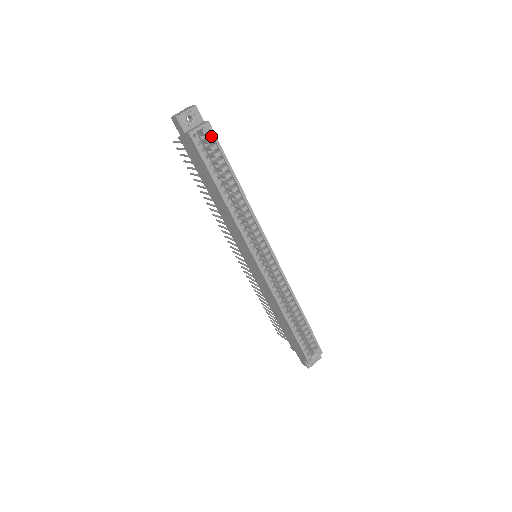
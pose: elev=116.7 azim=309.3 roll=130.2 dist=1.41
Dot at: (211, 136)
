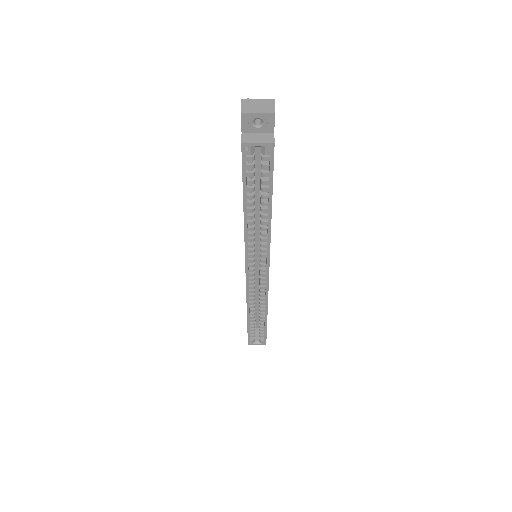
Dot at: (270, 155)
